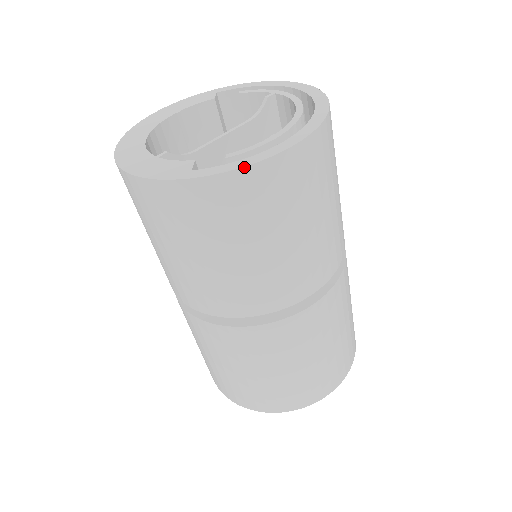
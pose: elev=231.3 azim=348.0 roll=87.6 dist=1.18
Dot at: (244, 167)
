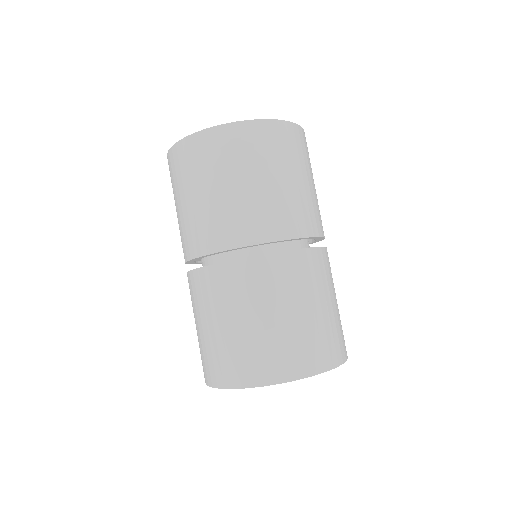
Dot at: occluded
